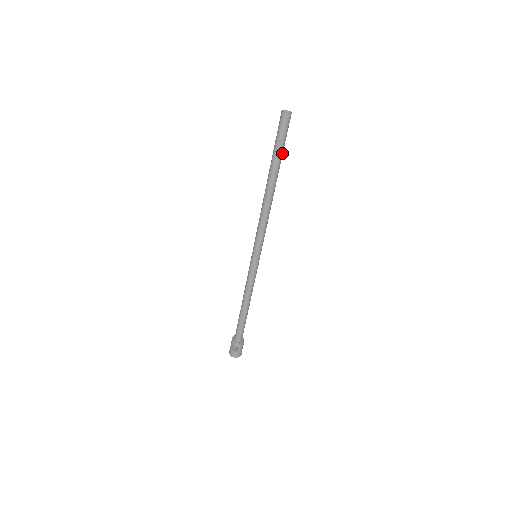
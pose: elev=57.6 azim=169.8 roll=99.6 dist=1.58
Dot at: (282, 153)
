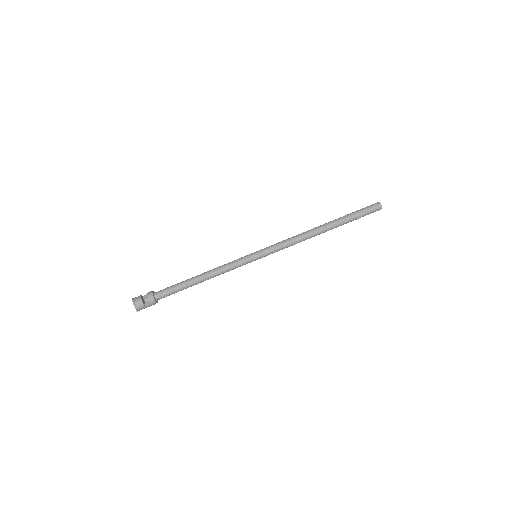
Dot at: occluded
